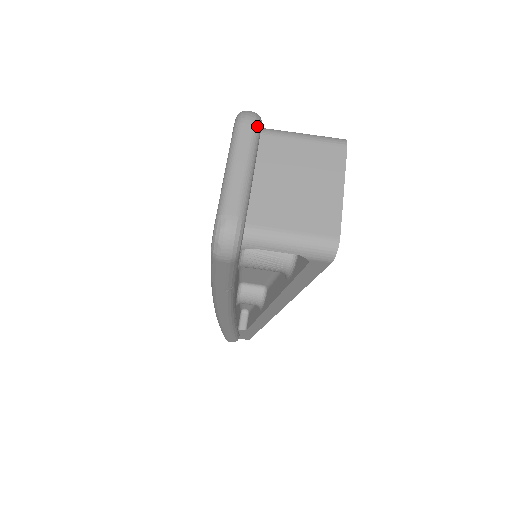
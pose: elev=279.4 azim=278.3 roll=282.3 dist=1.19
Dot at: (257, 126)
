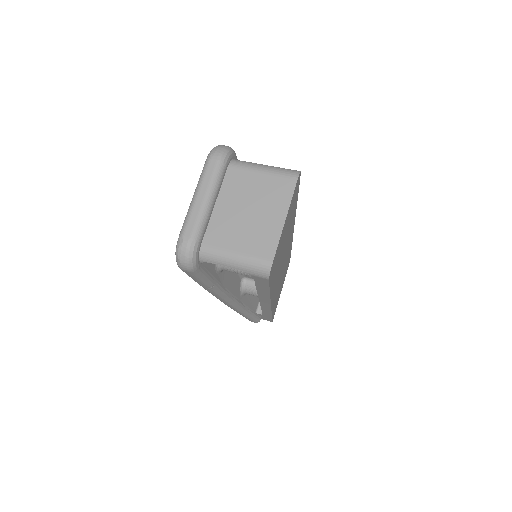
Dot at: (223, 161)
